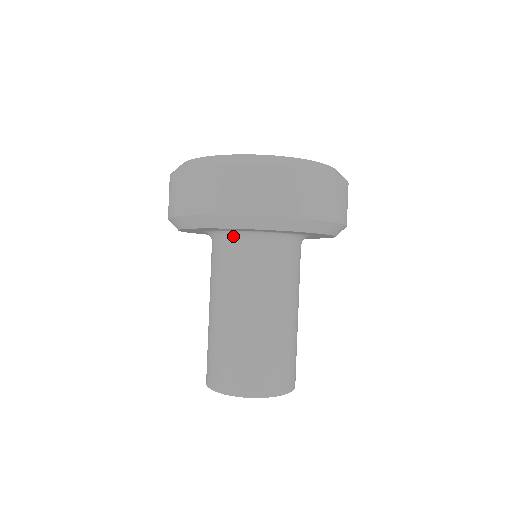
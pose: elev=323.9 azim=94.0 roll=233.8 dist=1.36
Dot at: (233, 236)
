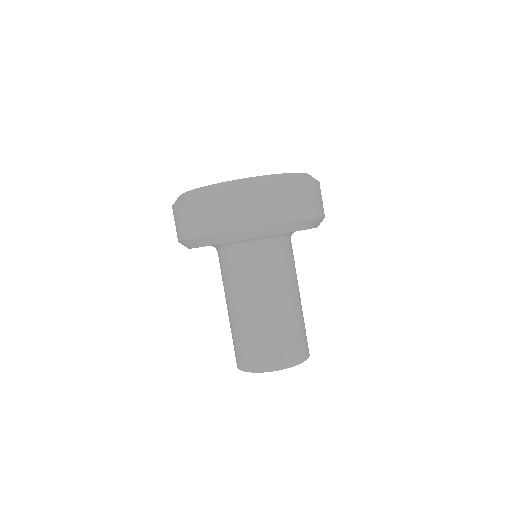
Dot at: (249, 243)
